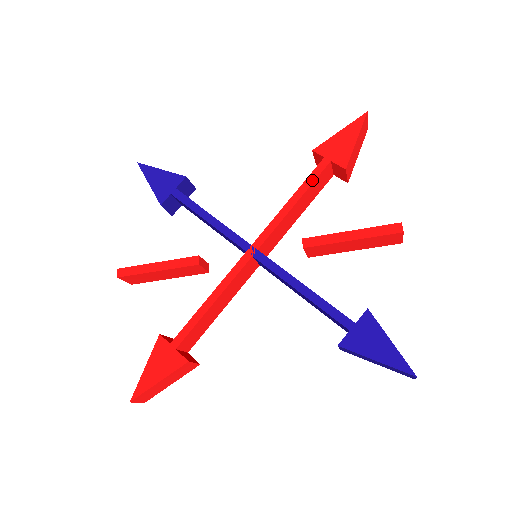
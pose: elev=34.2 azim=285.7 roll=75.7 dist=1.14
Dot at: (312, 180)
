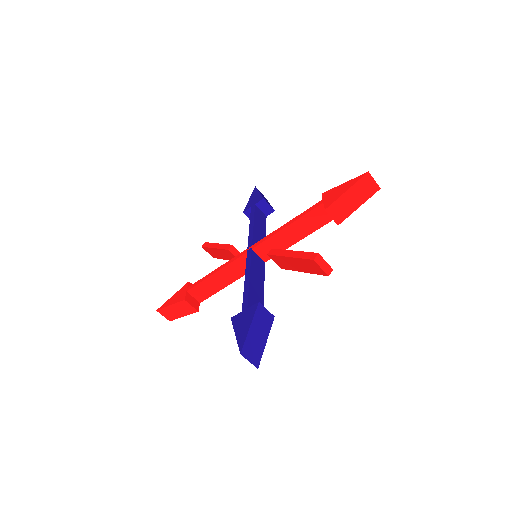
Dot at: (305, 213)
